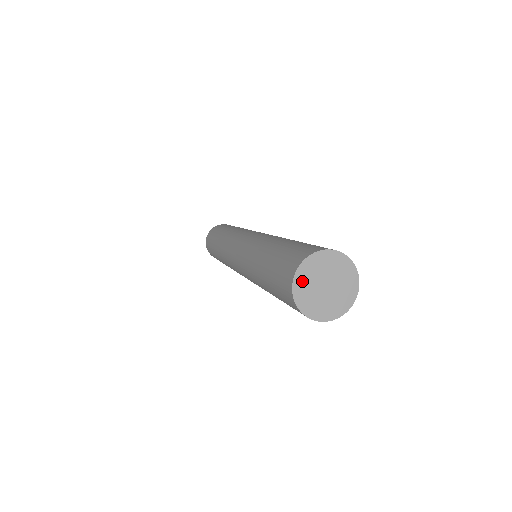
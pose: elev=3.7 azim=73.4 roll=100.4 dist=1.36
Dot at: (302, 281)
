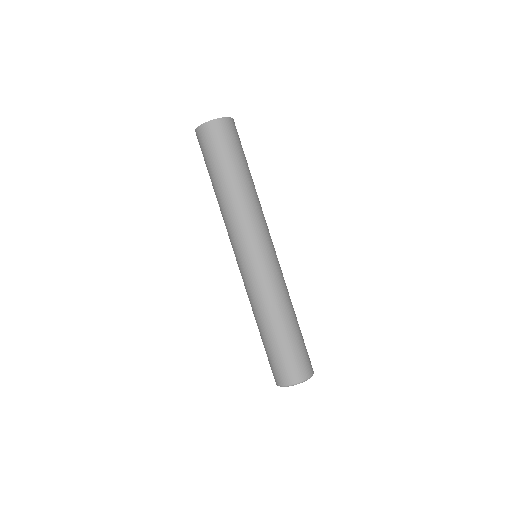
Dot at: occluded
